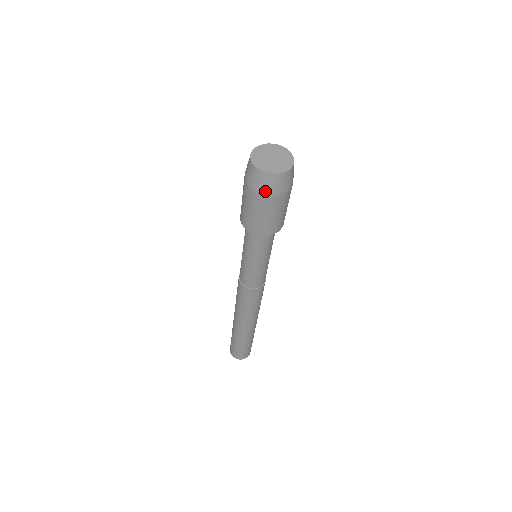
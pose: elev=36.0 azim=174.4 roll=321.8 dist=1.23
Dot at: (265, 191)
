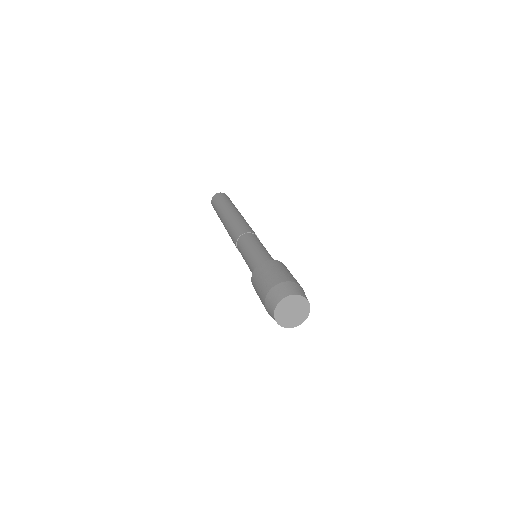
Dot at: occluded
